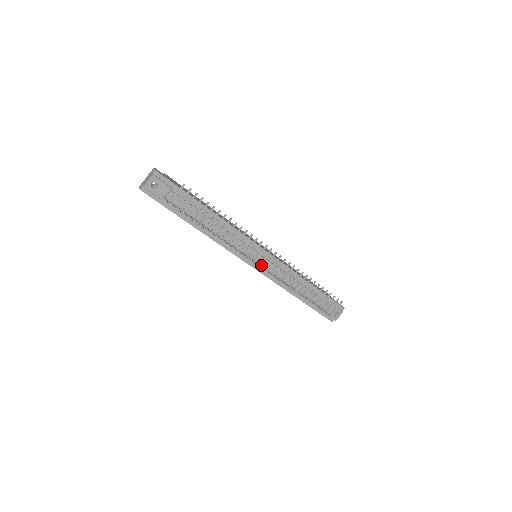
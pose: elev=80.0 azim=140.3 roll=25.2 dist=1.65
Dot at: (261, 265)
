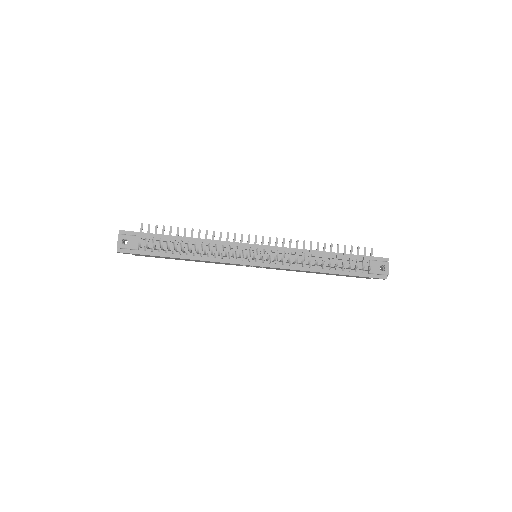
Dot at: (264, 260)
